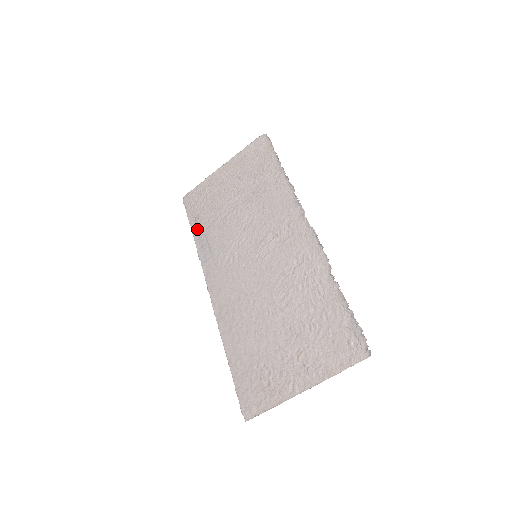
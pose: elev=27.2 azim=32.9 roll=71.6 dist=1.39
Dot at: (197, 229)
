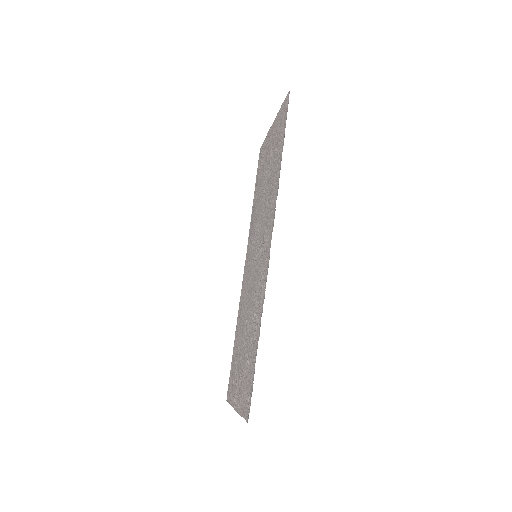
Dot at: (255, 196)
